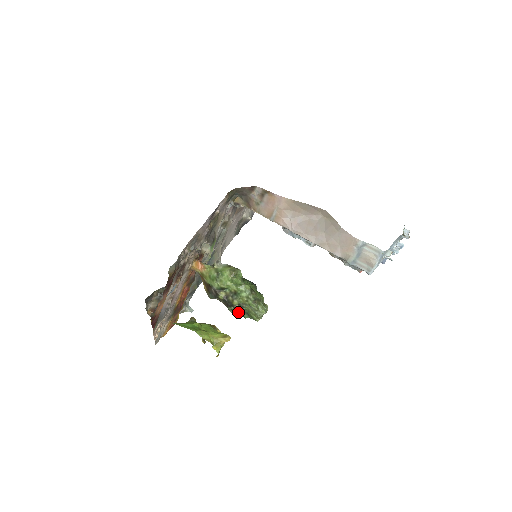
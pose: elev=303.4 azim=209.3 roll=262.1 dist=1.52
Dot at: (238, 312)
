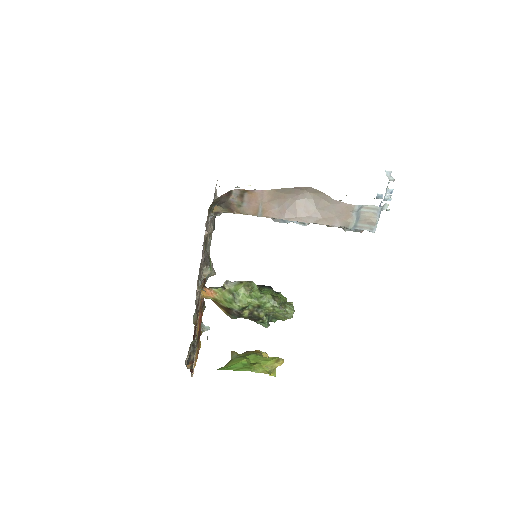
Dot at: (267, 322)
